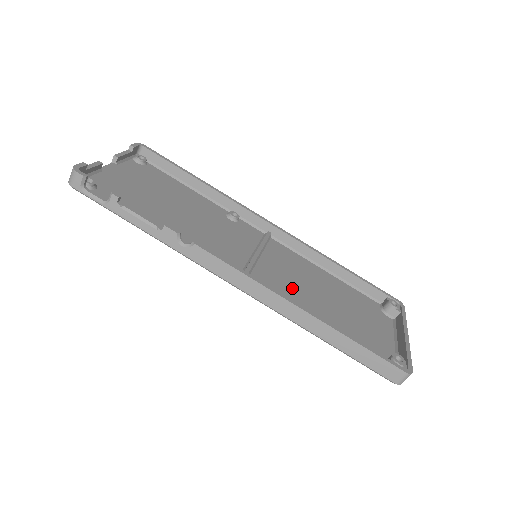
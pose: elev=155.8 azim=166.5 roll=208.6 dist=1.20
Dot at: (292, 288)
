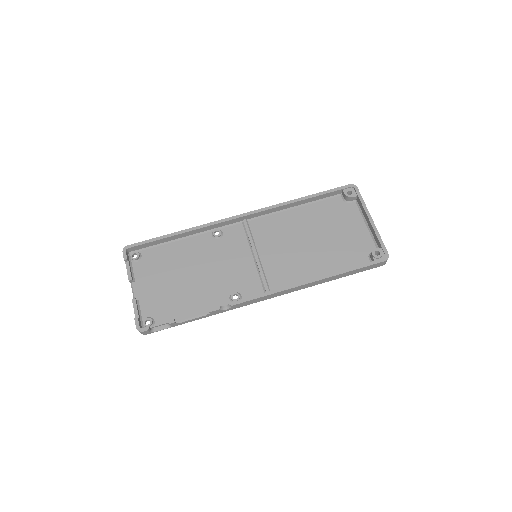
Dot at: (291, 258)
